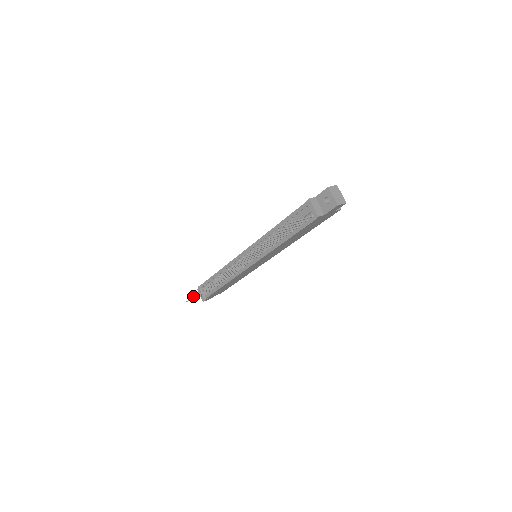
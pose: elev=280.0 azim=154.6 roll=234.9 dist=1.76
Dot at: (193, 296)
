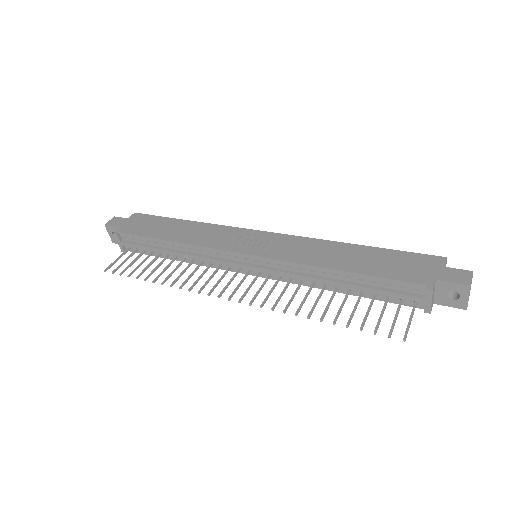
Dot at: (122, 272)
